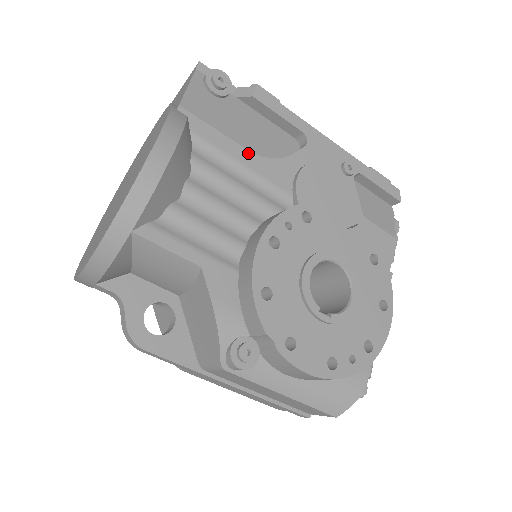
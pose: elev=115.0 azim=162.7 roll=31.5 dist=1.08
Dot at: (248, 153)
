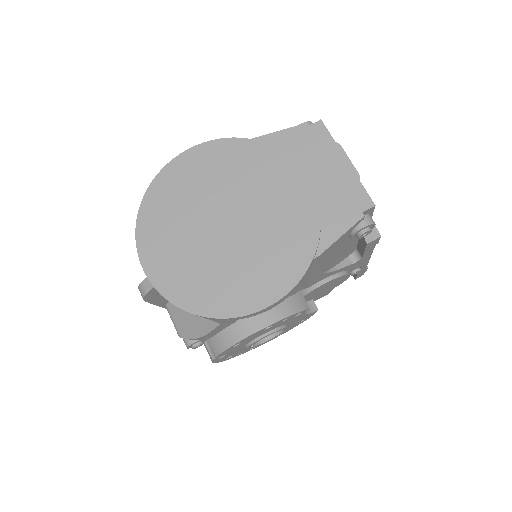
Dot at: (318, 273)
